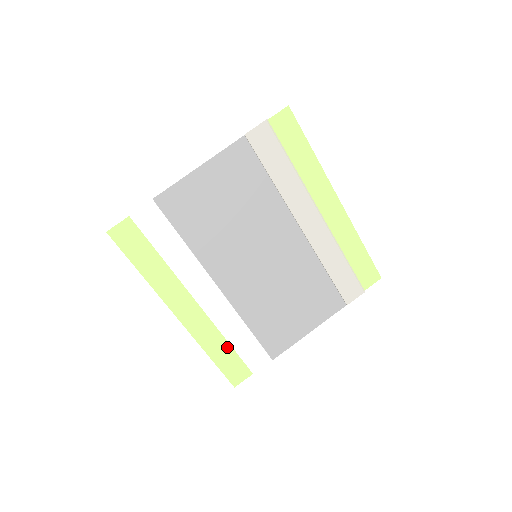
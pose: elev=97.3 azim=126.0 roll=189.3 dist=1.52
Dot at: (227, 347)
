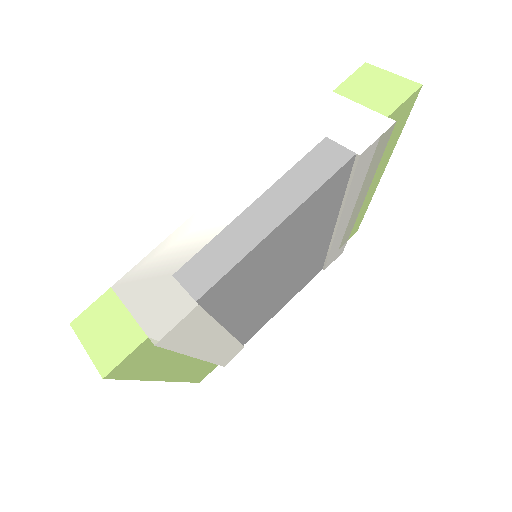
Dot at: (208, 364)
